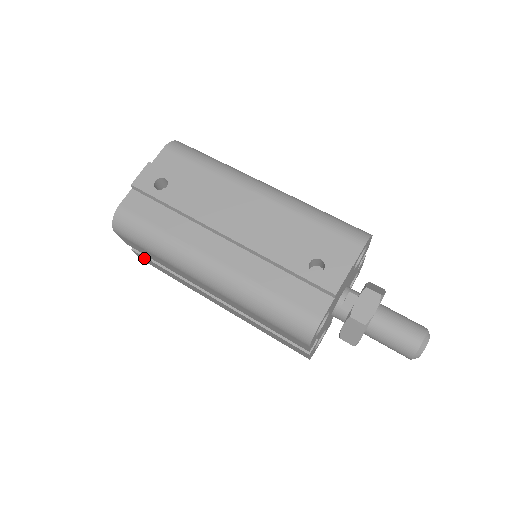
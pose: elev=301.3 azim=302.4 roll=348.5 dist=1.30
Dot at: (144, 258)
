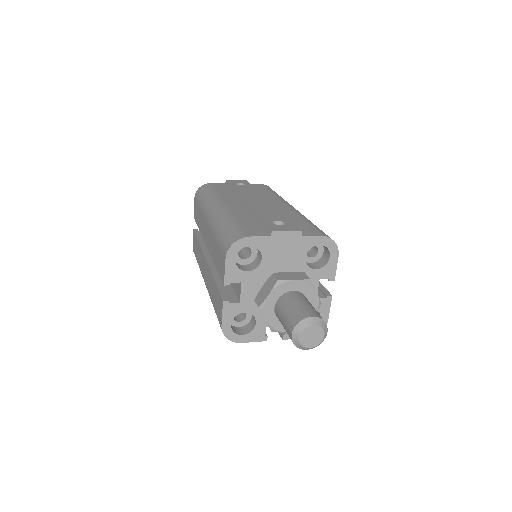
Dot at: occluded
